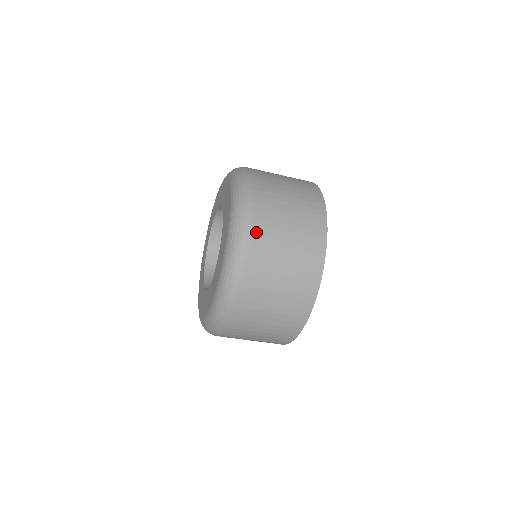
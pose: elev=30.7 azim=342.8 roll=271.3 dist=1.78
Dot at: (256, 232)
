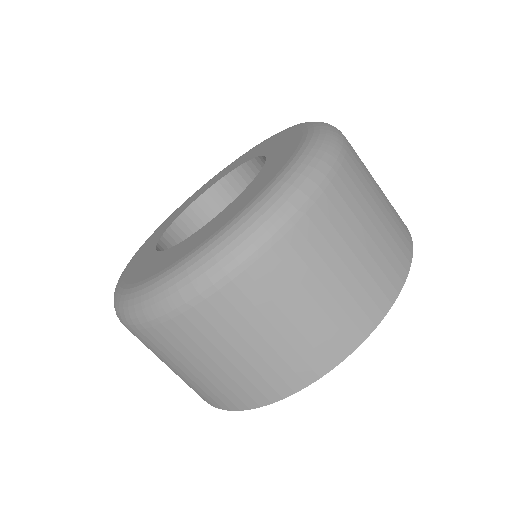
Dot at: (351, 156)
